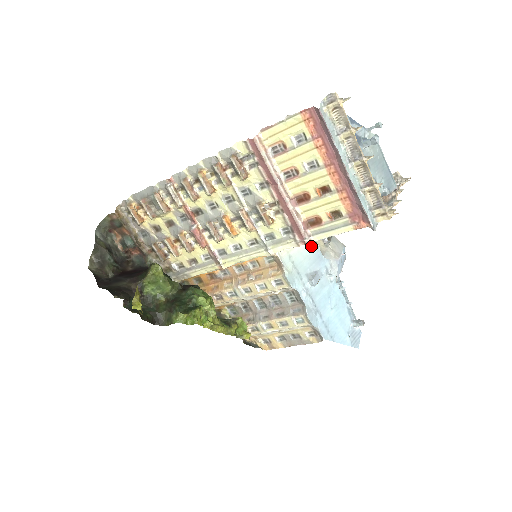
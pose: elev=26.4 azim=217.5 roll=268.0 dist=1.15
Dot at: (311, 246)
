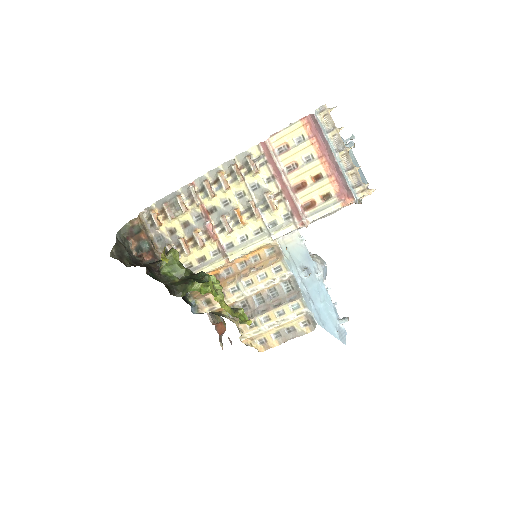
Dot at: (302, 247)
